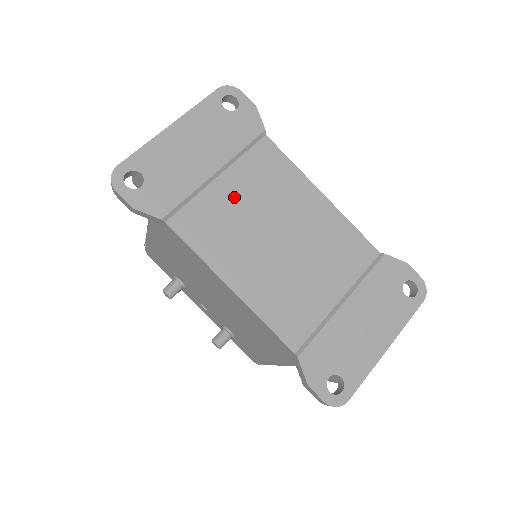
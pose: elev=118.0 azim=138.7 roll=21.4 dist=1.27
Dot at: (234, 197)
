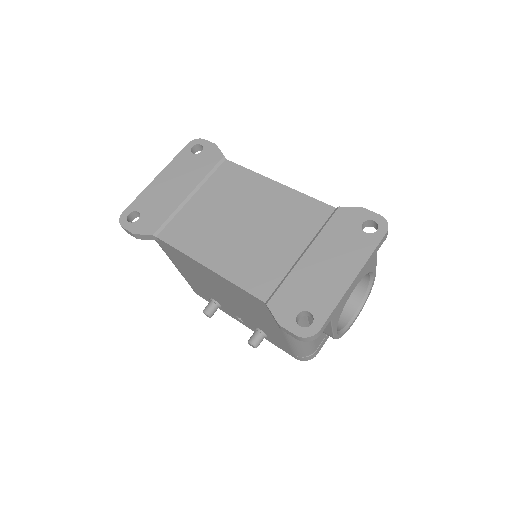
Dot at: (205, 206)
